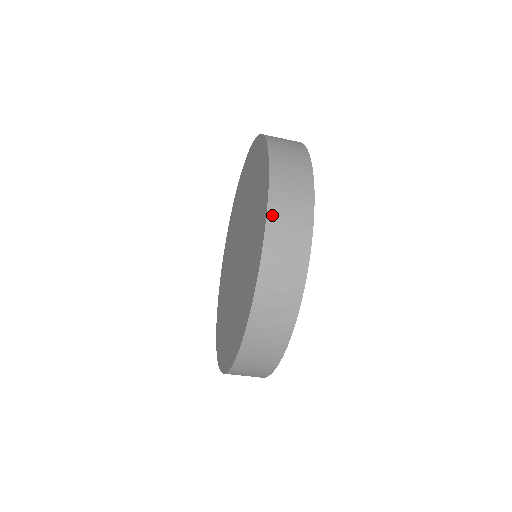
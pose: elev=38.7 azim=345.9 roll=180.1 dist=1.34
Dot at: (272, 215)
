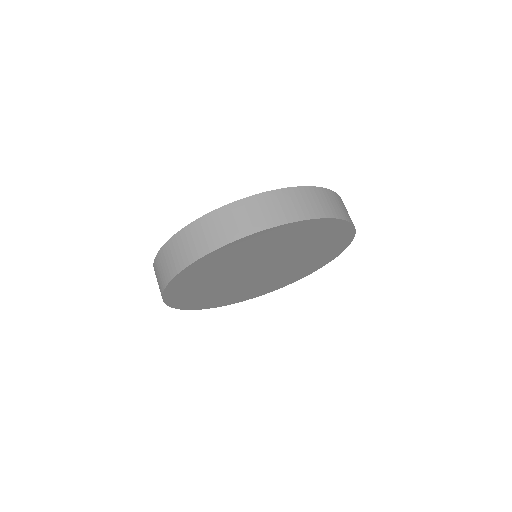
Dot at: (308, 190)
